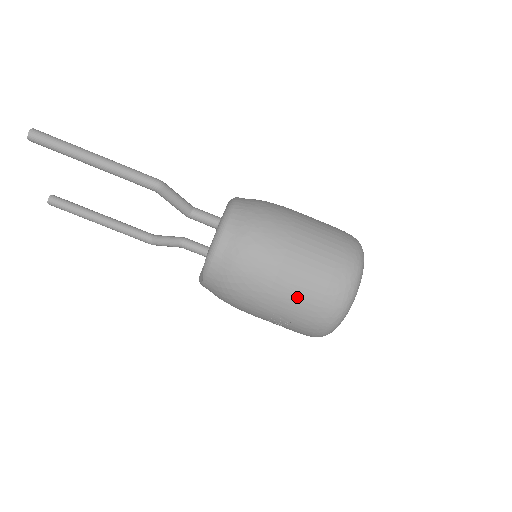
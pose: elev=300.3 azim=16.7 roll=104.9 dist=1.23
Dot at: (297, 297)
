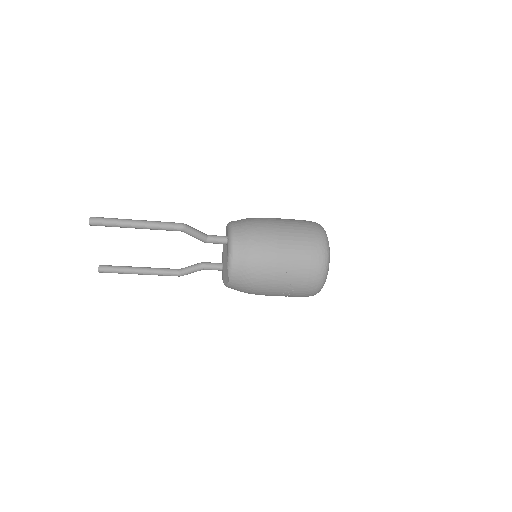
Dot at: (294, 268)
